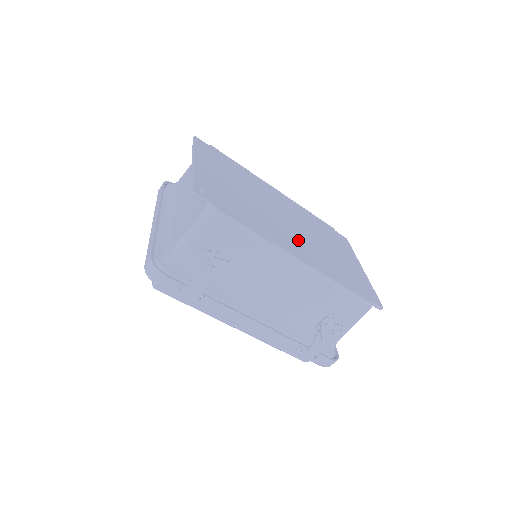
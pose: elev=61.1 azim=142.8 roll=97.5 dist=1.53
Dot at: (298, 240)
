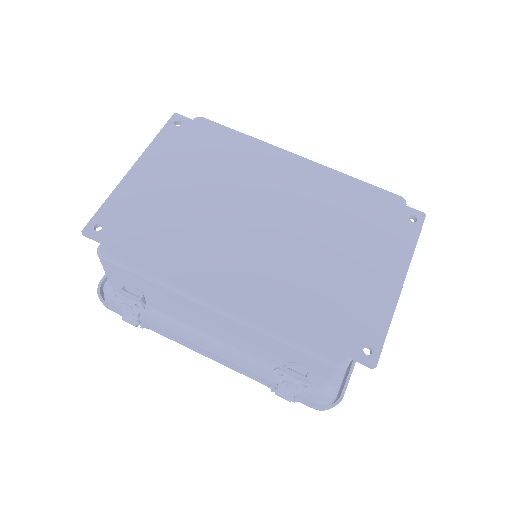
Dot at: (251, 261)
